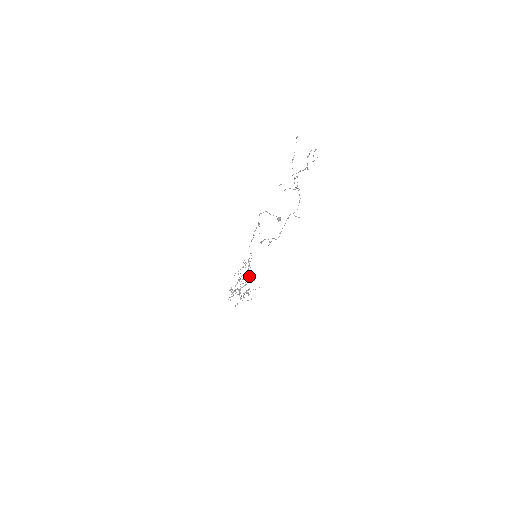
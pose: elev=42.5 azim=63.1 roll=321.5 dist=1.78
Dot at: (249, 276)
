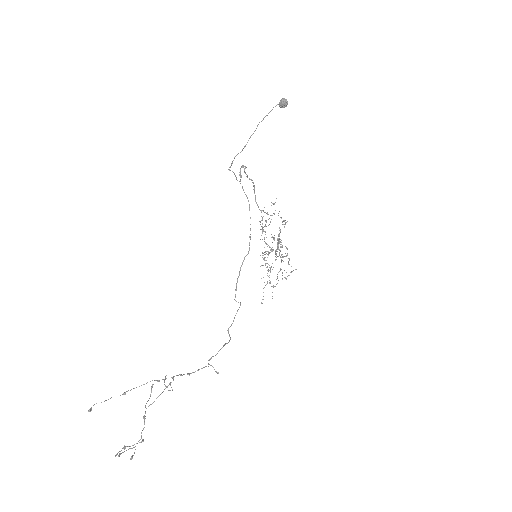
Dot at: (283, 224)
